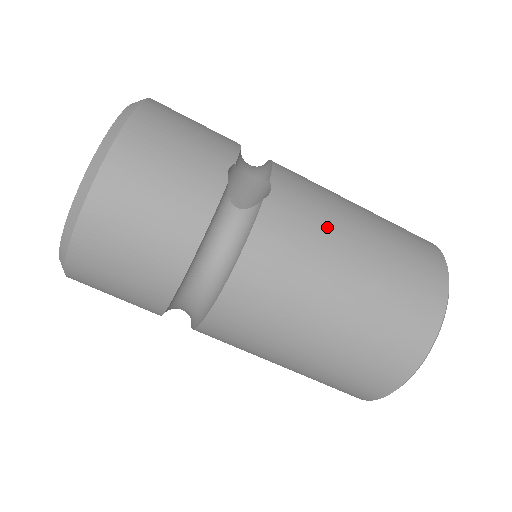
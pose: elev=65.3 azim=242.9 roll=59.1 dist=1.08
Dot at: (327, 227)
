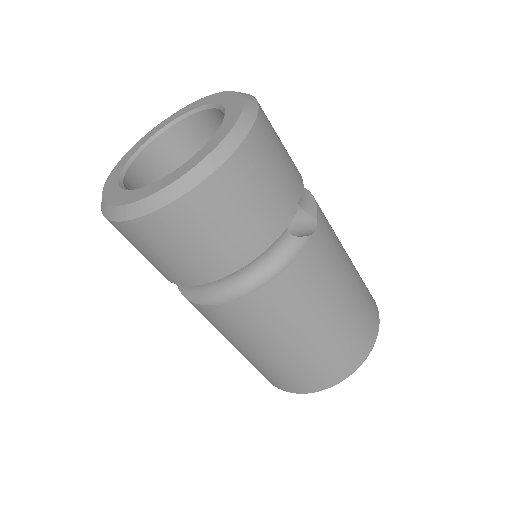
Dot at: (336, 271)
